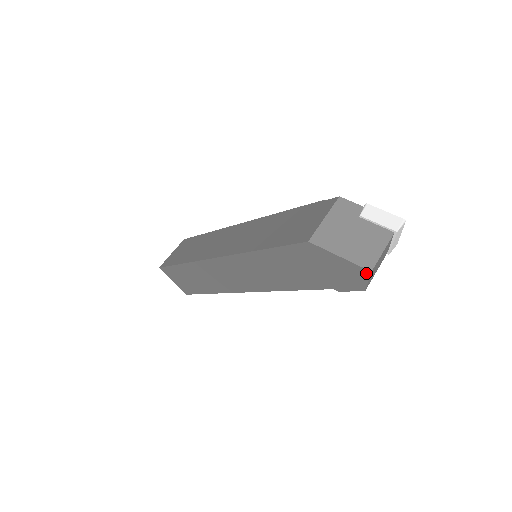
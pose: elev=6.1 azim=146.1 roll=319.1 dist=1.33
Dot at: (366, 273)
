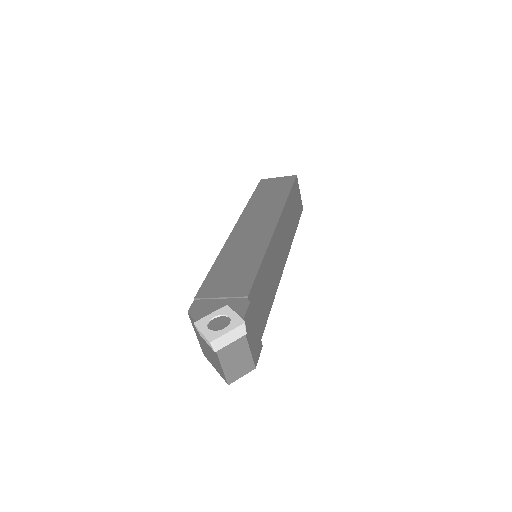
Dot at: (231, 380)
